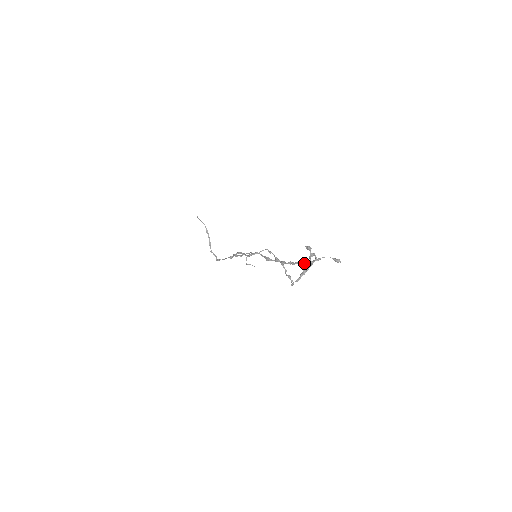
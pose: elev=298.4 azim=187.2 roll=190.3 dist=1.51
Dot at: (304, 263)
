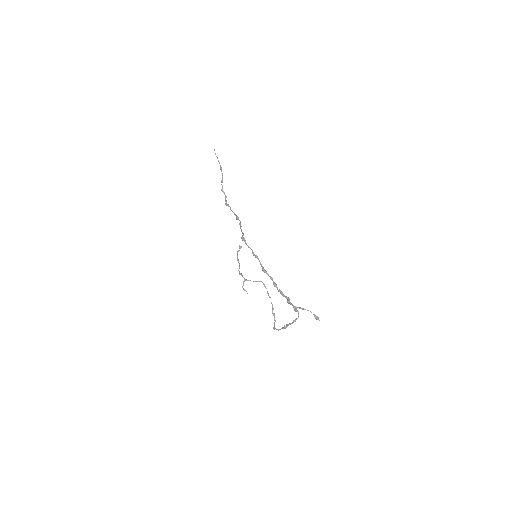
Dot at: (290, 303)
